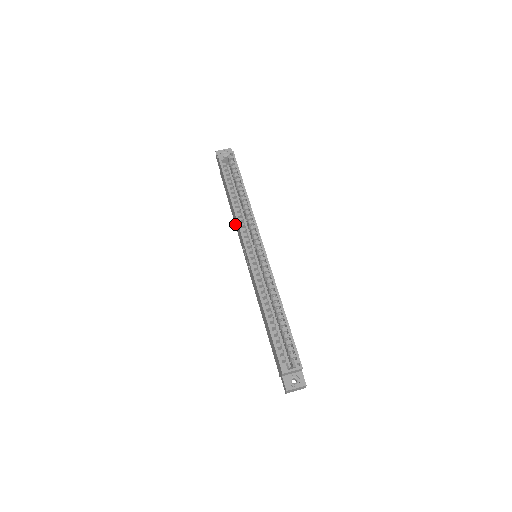
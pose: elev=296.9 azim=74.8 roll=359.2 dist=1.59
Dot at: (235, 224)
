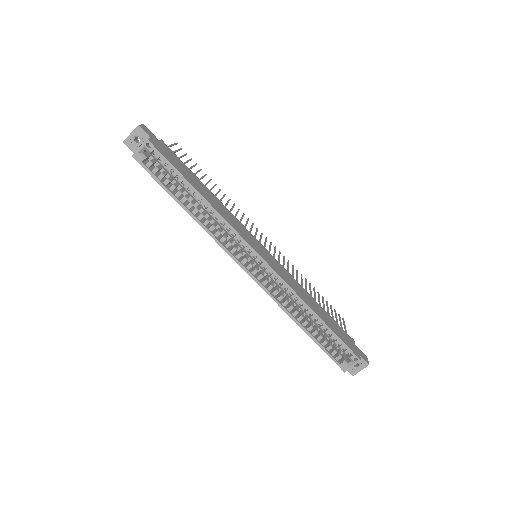
Dot at: occluded
